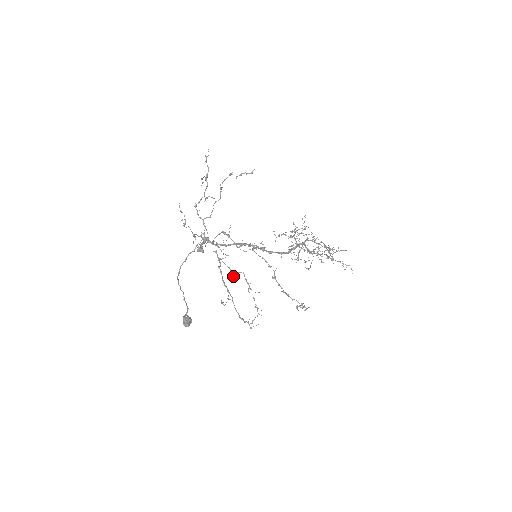
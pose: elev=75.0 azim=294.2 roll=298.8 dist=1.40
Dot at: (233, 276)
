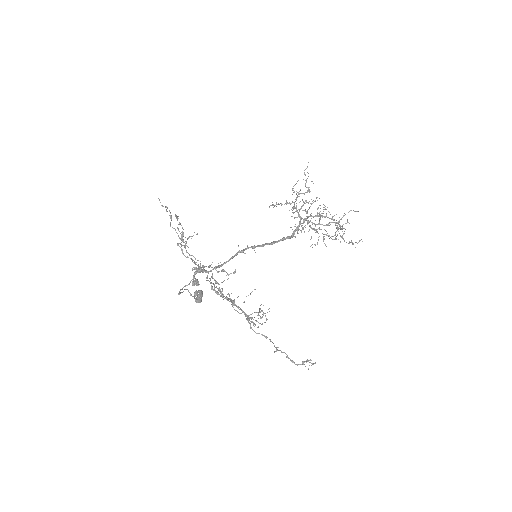
Dot at: occluded
